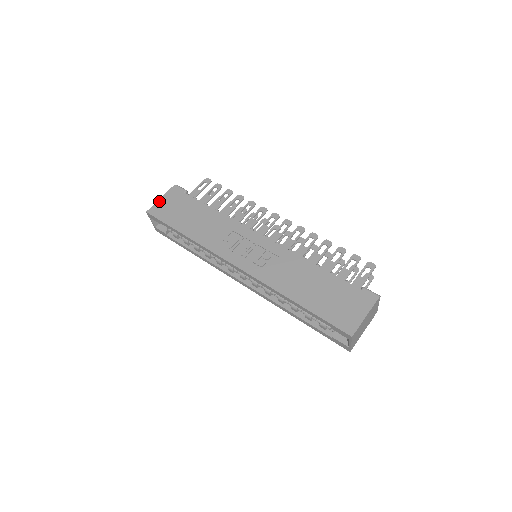
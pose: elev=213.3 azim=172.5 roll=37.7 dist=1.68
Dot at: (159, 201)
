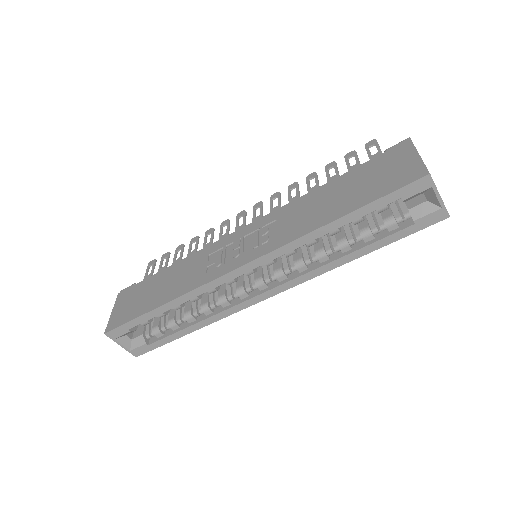
Dot at: (112, 314)
